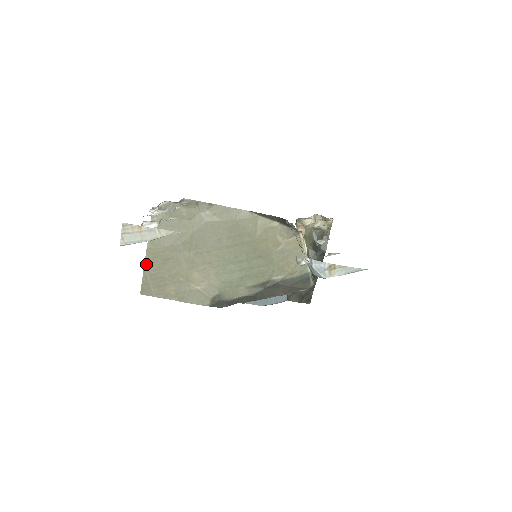
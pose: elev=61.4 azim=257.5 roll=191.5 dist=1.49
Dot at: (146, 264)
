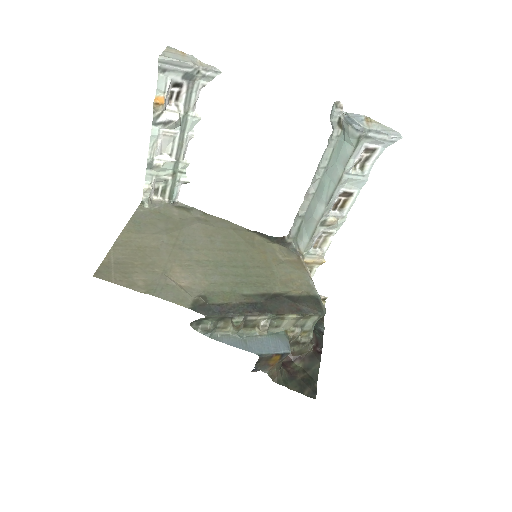
Dot at: (115, 246)
